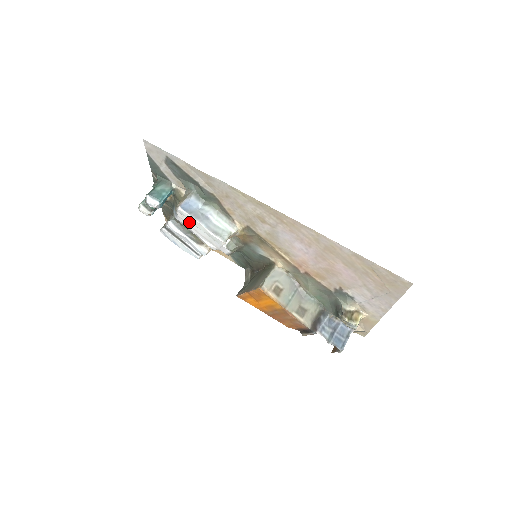
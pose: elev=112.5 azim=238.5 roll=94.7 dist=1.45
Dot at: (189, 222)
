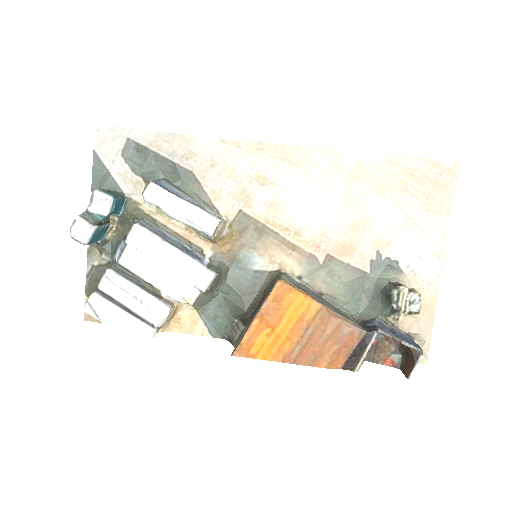
Dot at: (148, 246)
